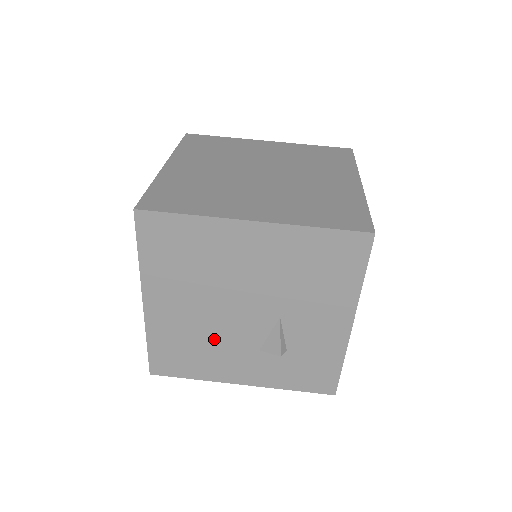
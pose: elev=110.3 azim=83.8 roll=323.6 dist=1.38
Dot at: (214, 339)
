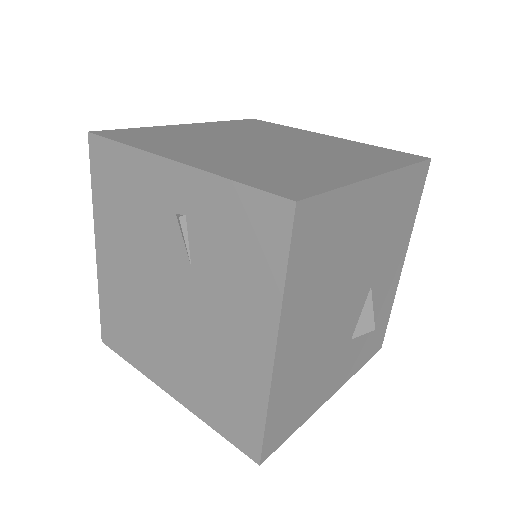
Dot at: (324, 355)
